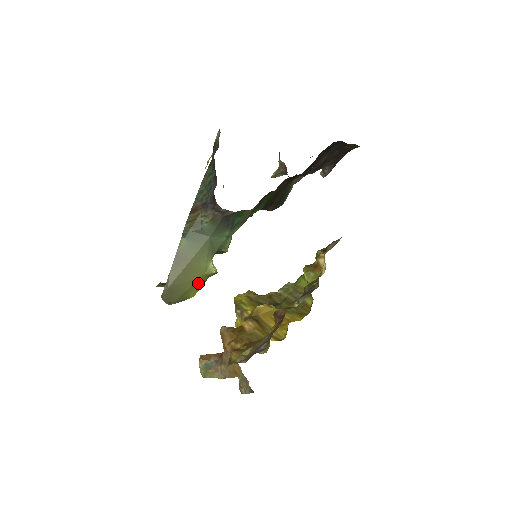
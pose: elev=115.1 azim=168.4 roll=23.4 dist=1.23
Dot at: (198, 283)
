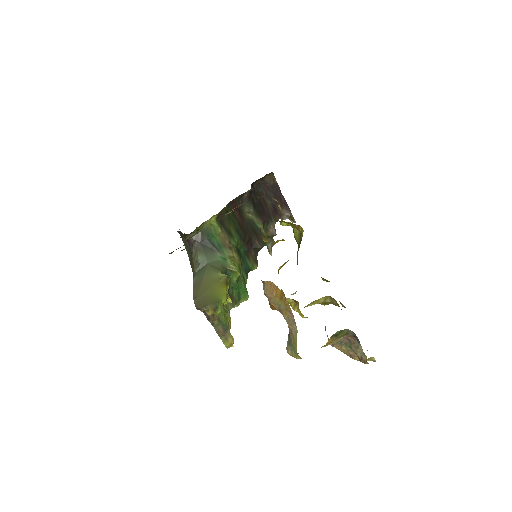
Dot at: (220, 288)
